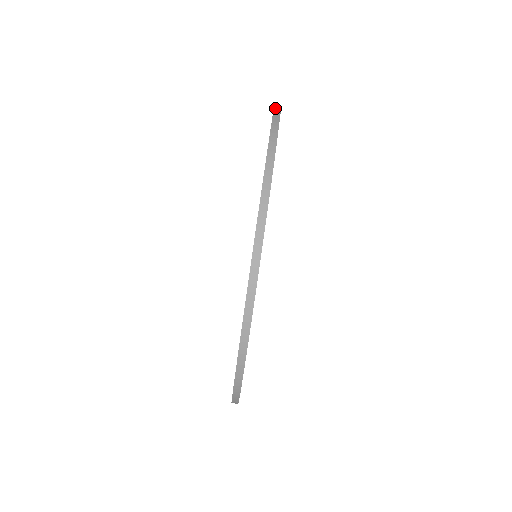
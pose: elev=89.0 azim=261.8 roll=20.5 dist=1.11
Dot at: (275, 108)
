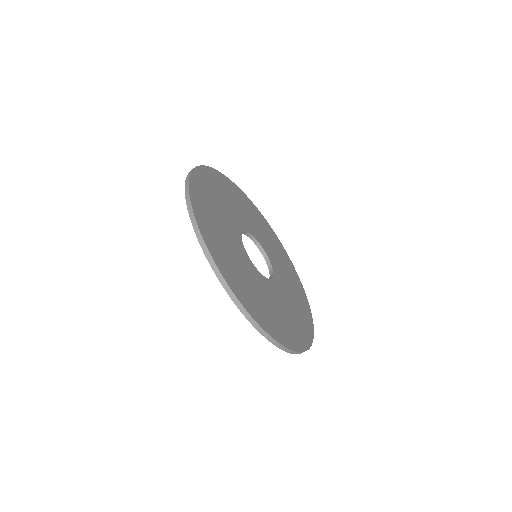
Dot at: (185, 186)
